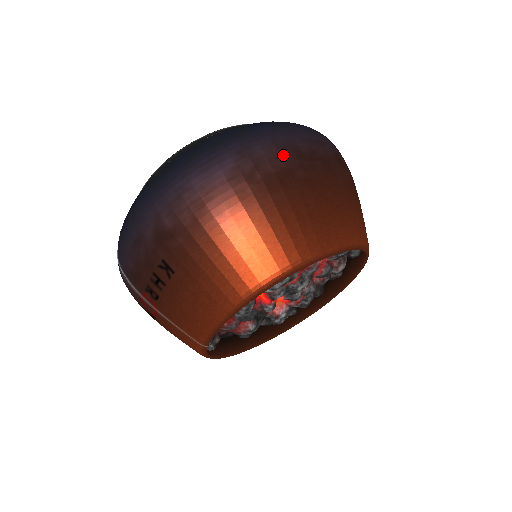
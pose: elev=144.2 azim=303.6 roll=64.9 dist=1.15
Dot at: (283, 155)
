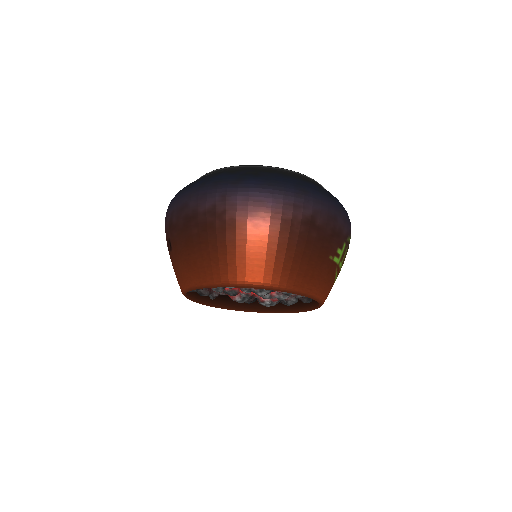
Dot at: (250, 209)
